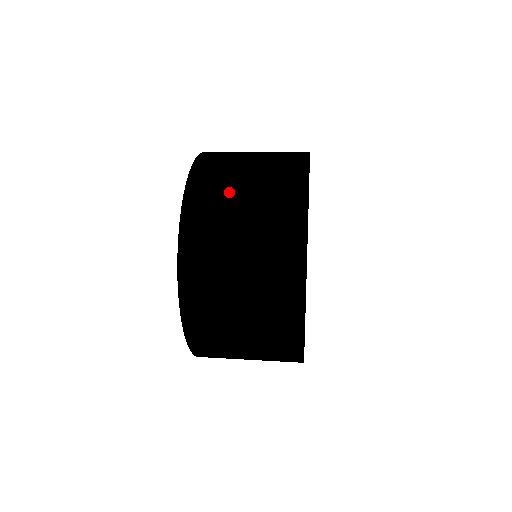
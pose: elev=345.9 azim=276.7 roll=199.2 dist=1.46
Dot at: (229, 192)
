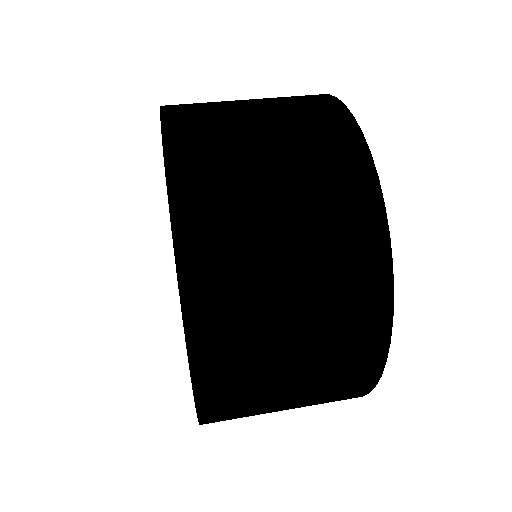
Dot at: (257, 245)
